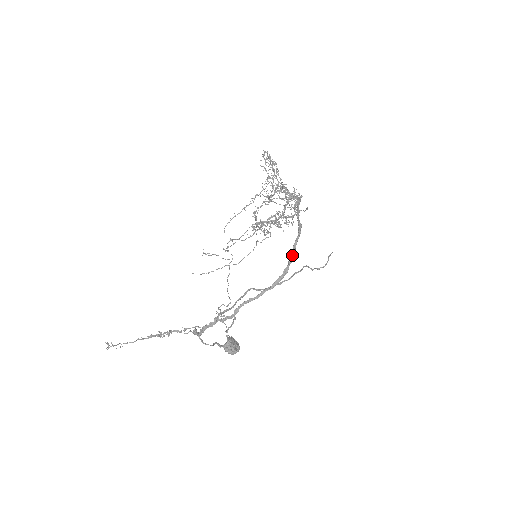
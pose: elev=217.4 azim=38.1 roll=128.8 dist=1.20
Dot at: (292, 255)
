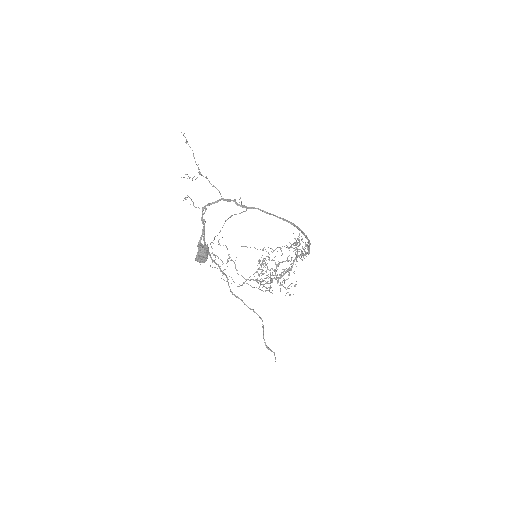
Dot at: (301, 231)
